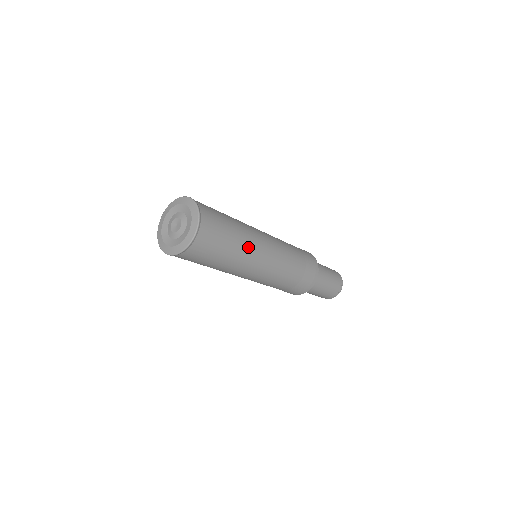
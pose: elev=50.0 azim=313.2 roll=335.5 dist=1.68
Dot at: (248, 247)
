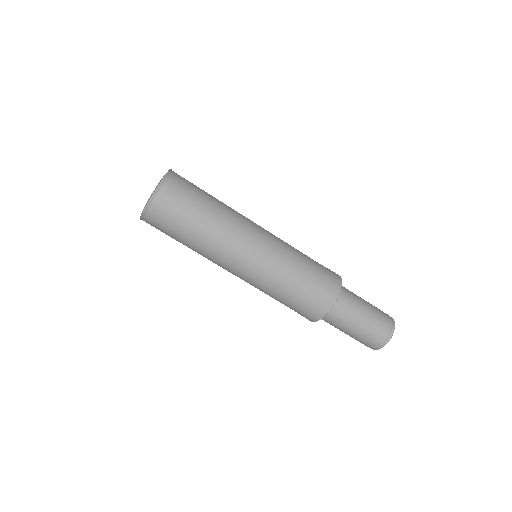
Dot at: (228, 220)
